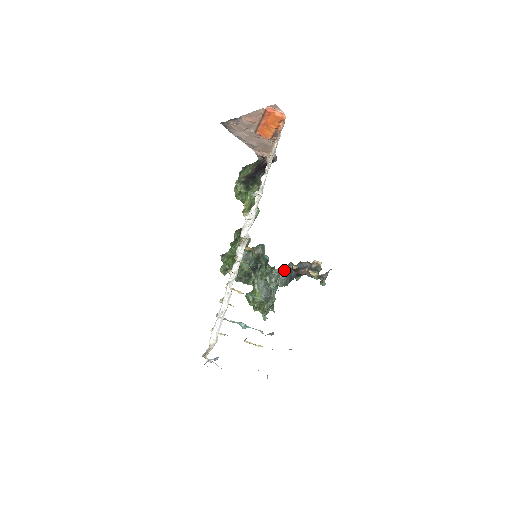
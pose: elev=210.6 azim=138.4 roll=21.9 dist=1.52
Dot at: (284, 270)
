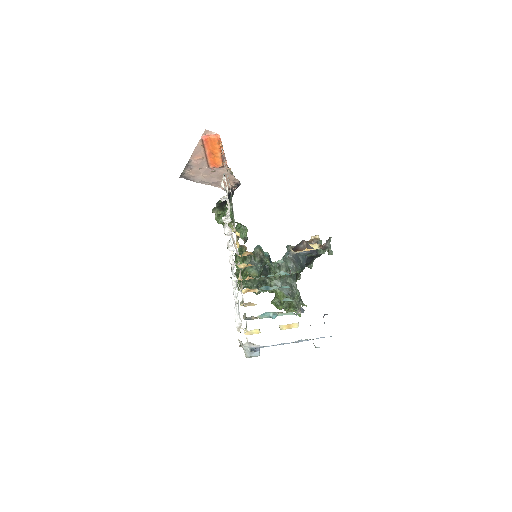
Dot at: (289, 258)
